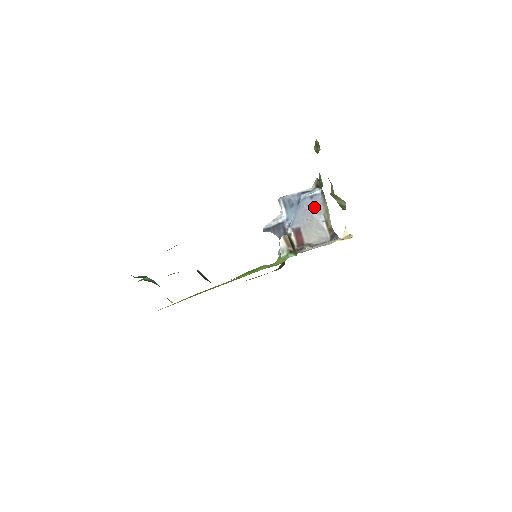
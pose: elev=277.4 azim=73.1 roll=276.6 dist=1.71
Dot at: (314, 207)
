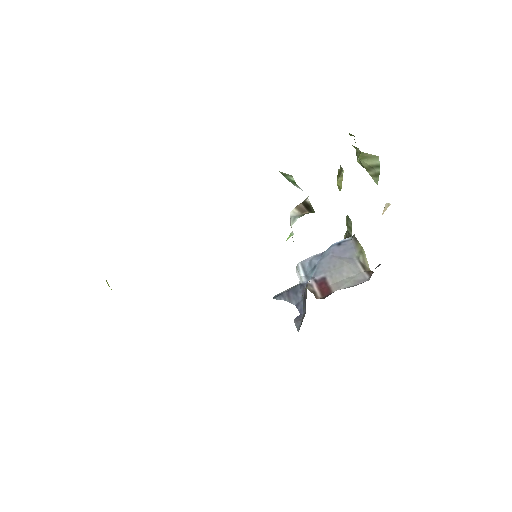
Dot at: (343, 253)
